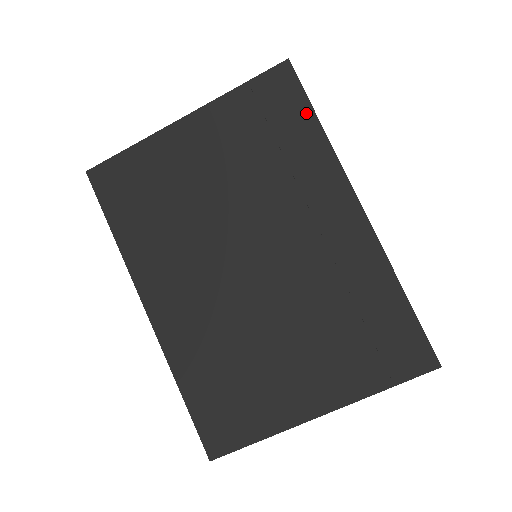
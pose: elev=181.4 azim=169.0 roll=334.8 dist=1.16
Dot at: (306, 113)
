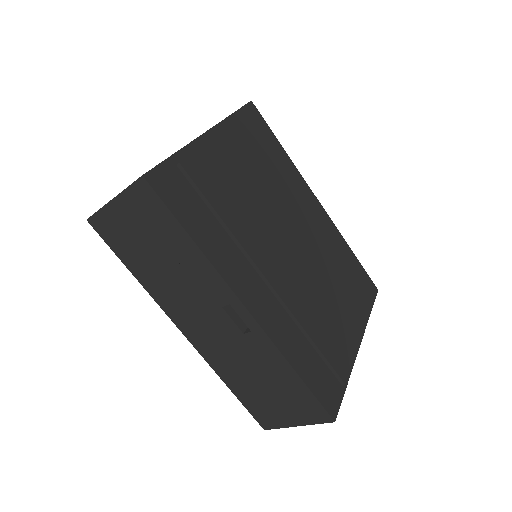
Dot at: (274, 140)
